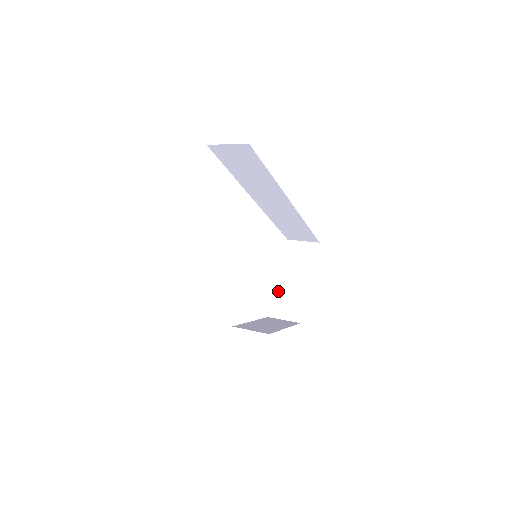
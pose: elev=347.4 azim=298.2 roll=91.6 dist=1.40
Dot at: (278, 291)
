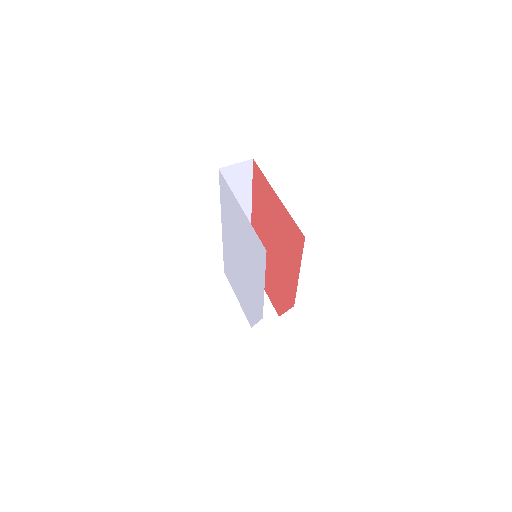
Dot at: occluded
